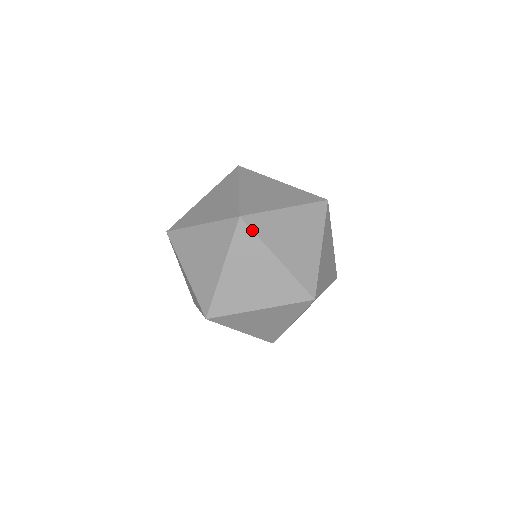
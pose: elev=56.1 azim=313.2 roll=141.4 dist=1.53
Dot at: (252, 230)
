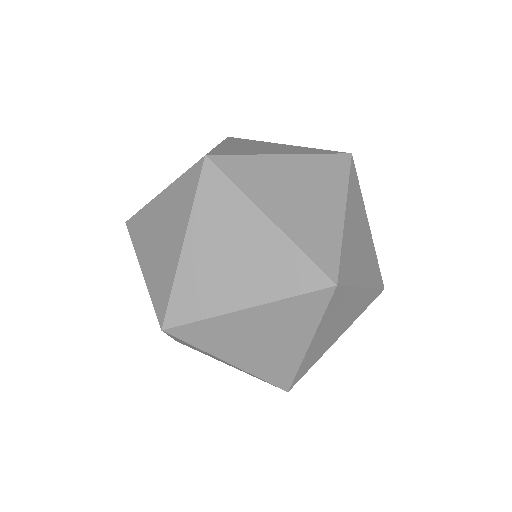
Dot at: (232, 155)
